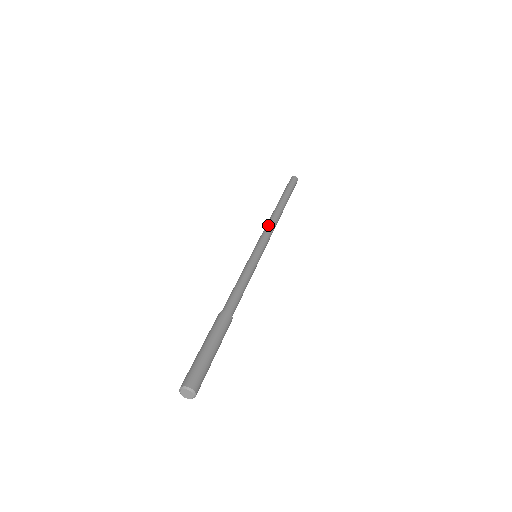
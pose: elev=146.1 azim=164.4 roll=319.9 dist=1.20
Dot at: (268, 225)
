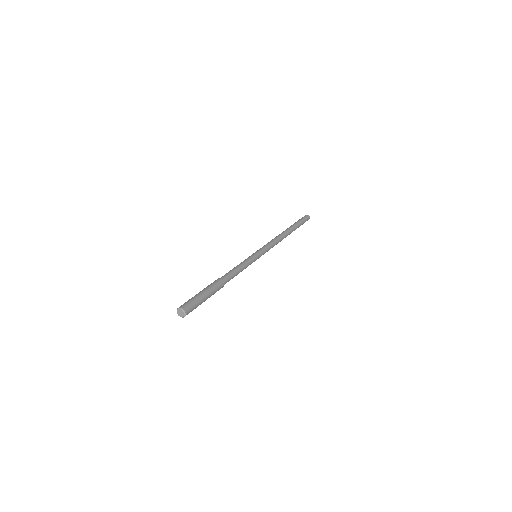
Dot at: (270, 241)
